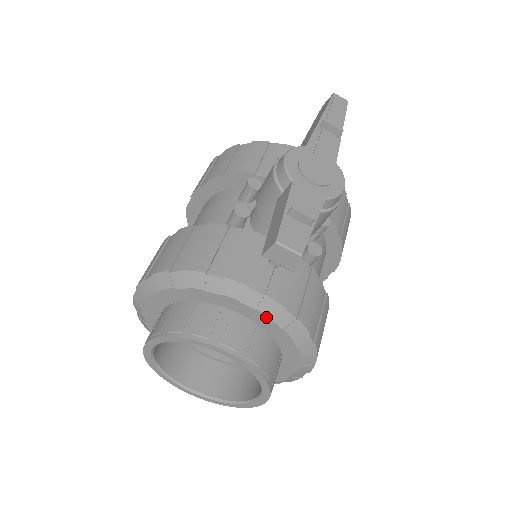
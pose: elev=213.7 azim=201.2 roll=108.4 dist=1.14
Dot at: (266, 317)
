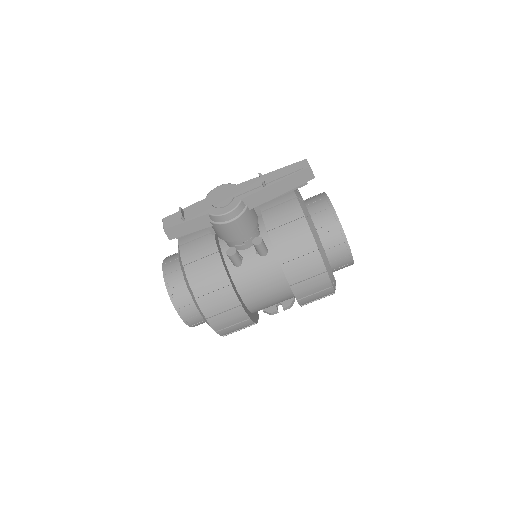
Dot at: (181, 267)
